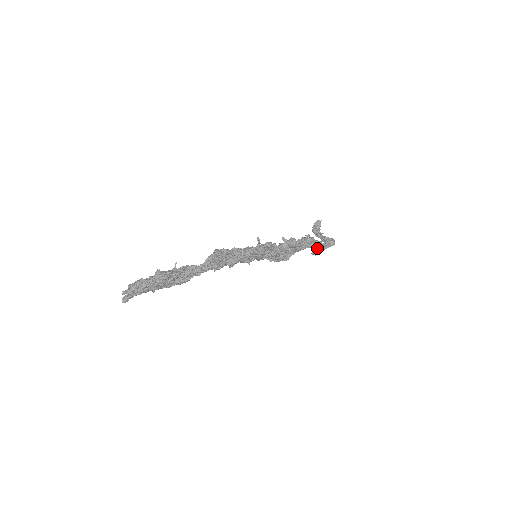
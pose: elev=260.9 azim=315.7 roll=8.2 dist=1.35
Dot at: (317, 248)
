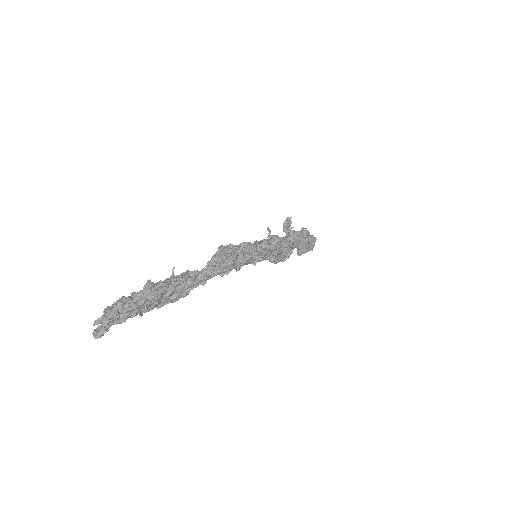
Dot at: (309, 245)
